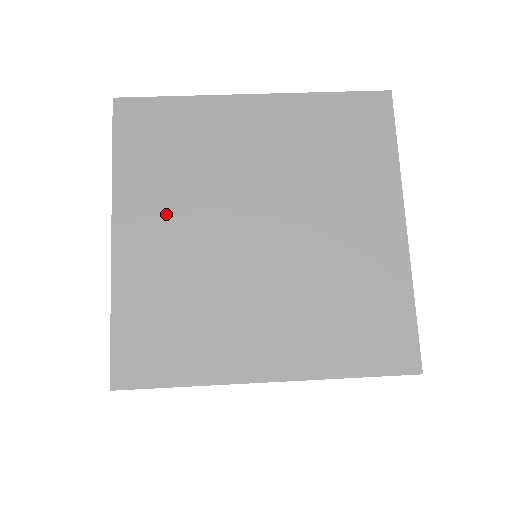
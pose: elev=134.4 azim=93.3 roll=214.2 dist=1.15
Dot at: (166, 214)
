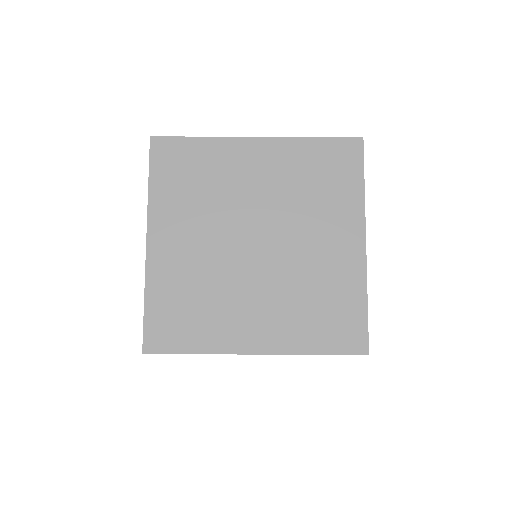
Dot at: occluded
